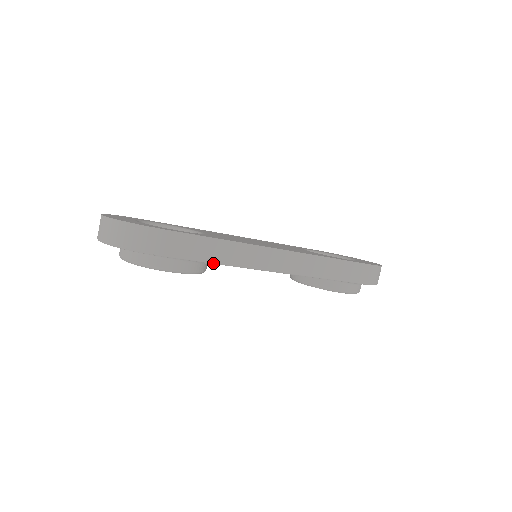
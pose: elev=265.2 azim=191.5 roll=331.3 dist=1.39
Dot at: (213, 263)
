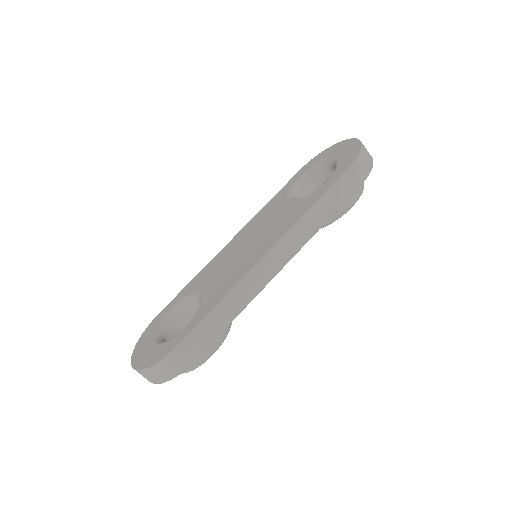
Dot at: (228, 325)
